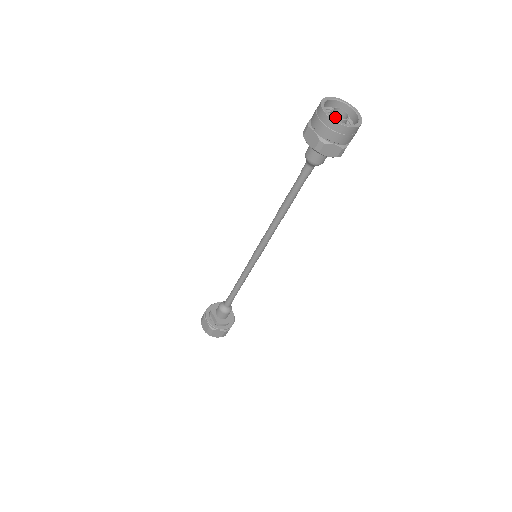
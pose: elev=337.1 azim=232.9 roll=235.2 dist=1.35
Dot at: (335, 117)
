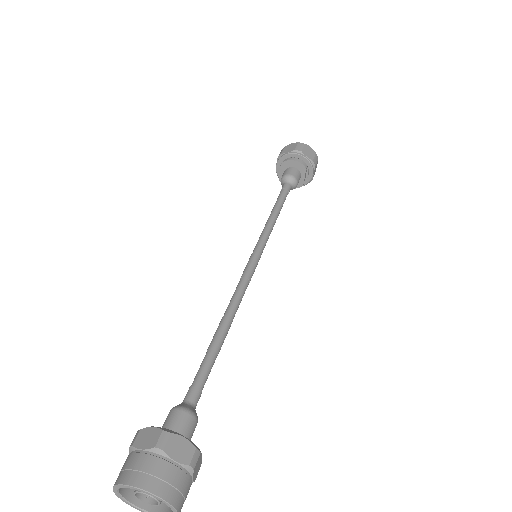
Dot at: (136, 493)
